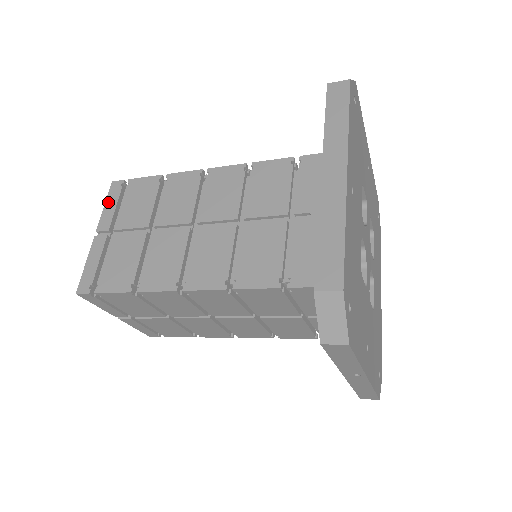
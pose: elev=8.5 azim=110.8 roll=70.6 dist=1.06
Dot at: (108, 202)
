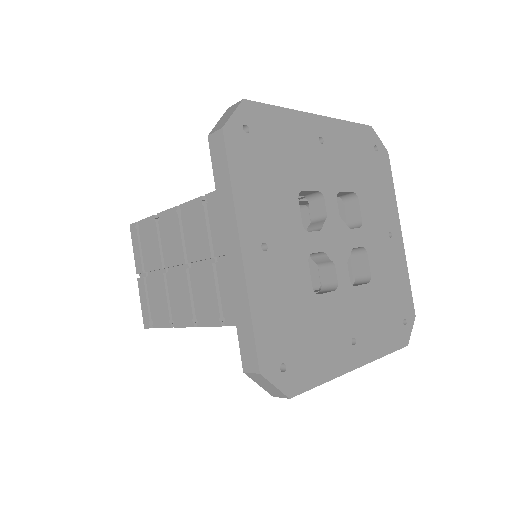
Dot at: (134, 246)
